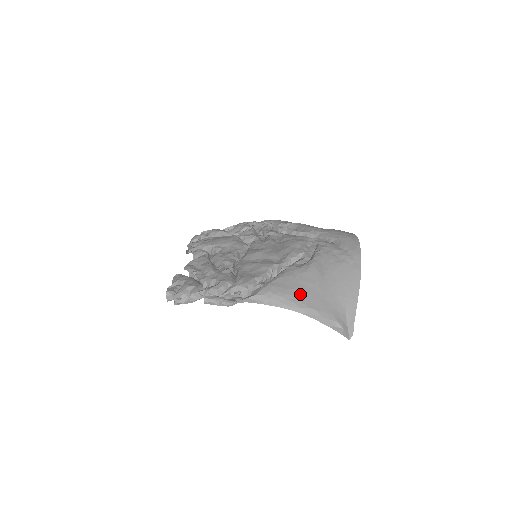
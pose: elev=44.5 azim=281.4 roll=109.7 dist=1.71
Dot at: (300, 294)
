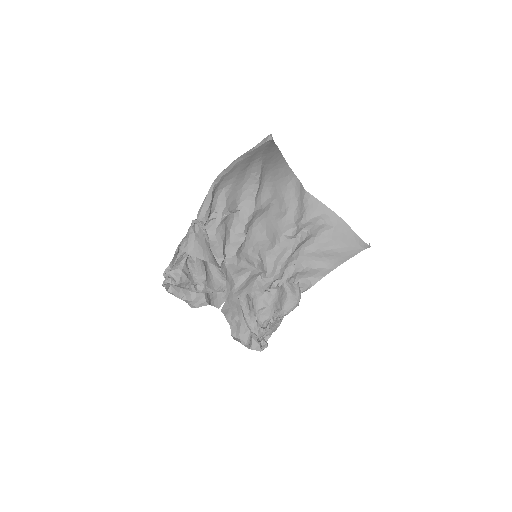
Dot at: (231, 175)
